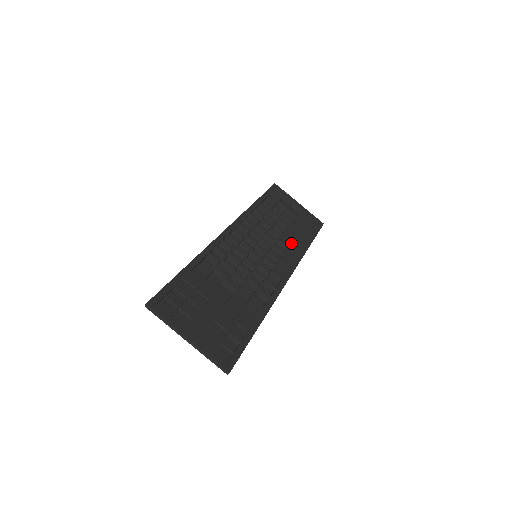
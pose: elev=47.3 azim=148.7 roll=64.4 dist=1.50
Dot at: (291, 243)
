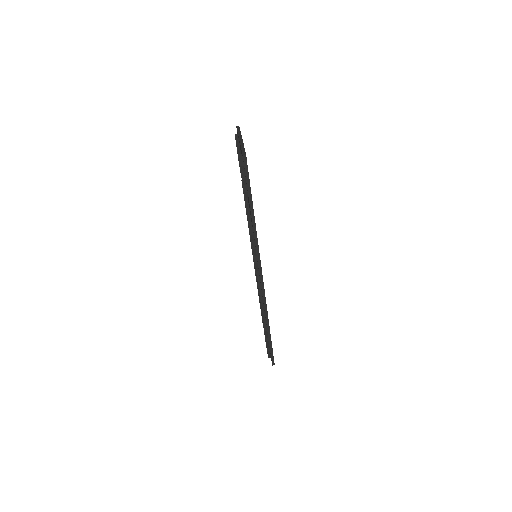
Dot at: occluded
